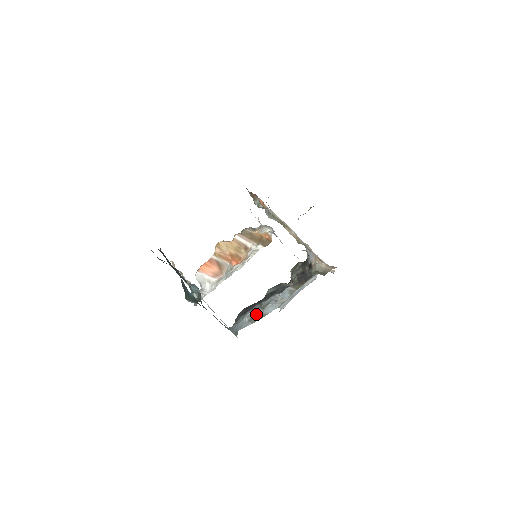
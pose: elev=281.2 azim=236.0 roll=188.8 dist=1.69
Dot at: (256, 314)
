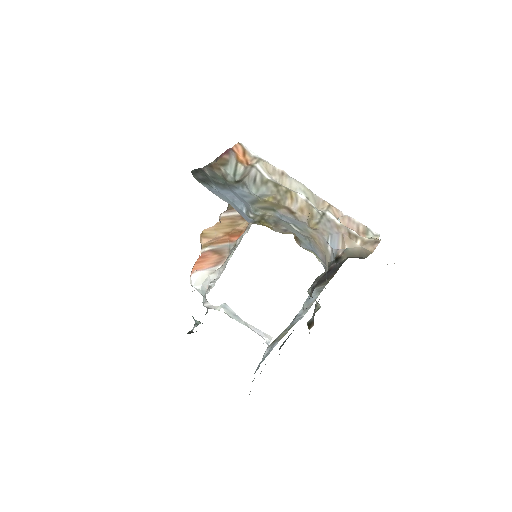
Dot at: (280, 334)
